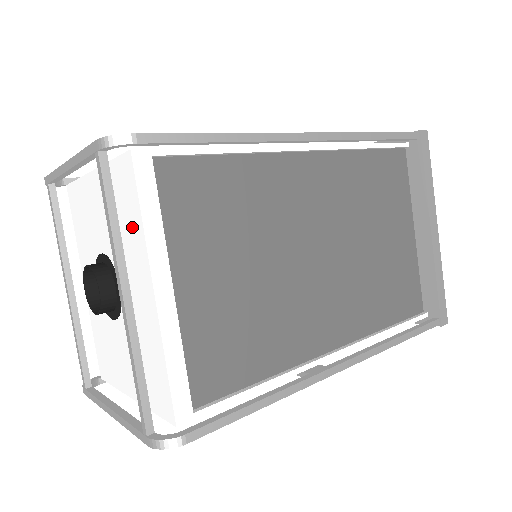
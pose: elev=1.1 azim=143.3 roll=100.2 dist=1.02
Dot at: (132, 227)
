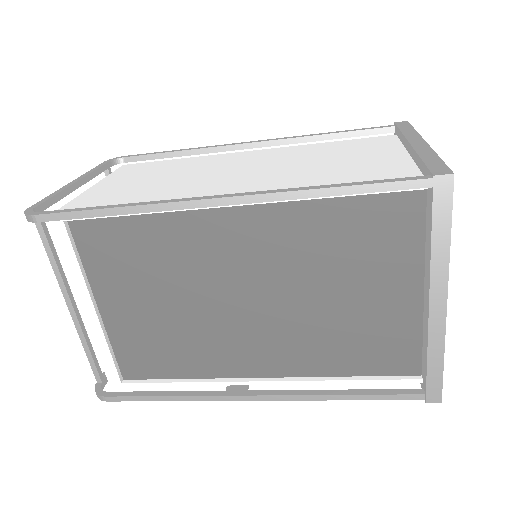
Dot at: occluded
